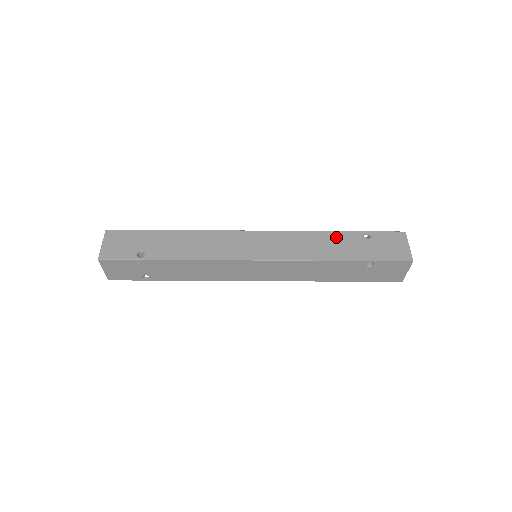
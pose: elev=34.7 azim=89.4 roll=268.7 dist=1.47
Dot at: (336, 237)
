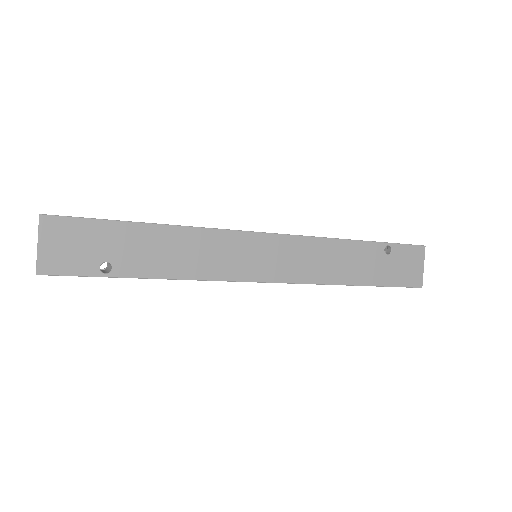
Dot at: (357, 250)
